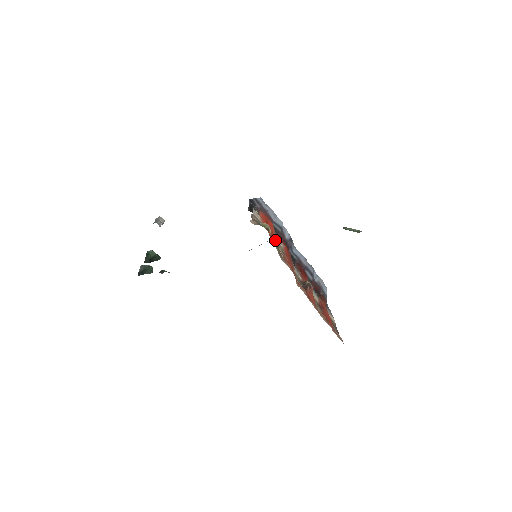
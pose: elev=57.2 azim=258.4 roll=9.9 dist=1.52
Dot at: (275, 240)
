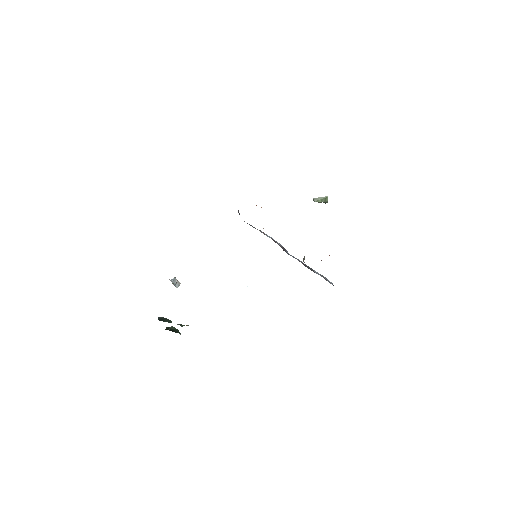
Dot at: occluded
